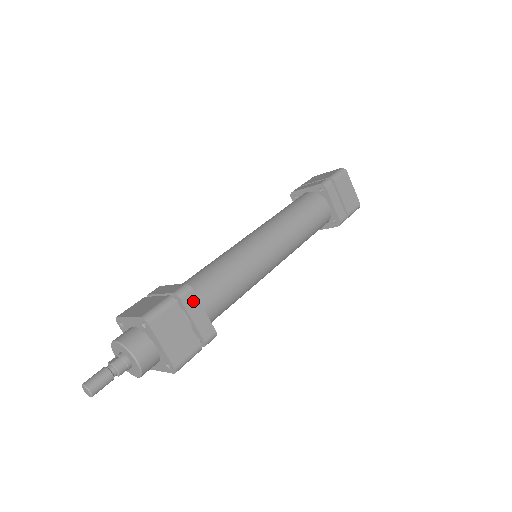
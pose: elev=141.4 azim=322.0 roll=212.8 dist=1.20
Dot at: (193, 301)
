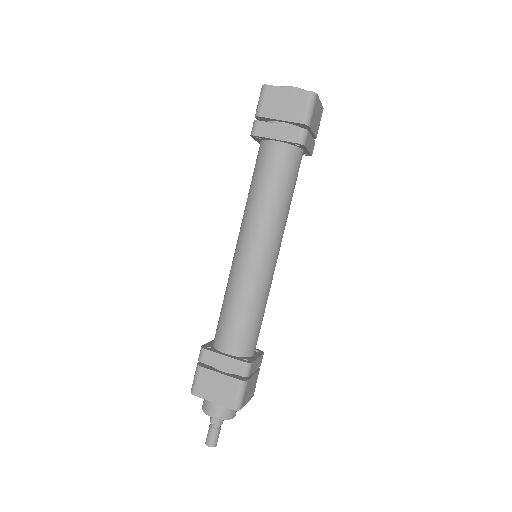
Dot at: (253, 365)
